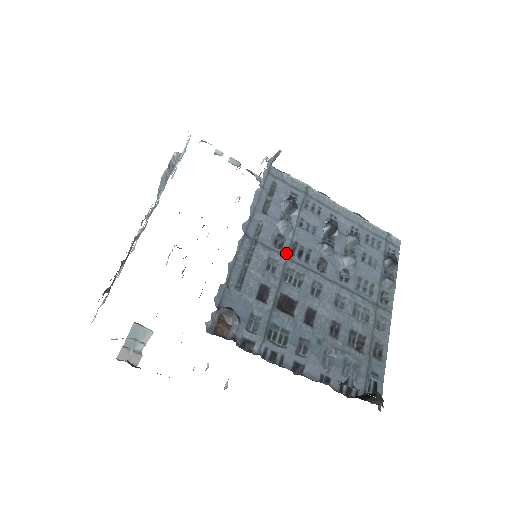
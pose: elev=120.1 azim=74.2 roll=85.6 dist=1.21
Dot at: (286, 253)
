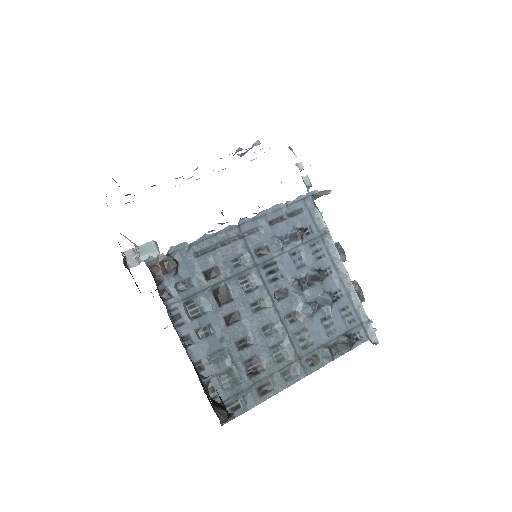
Dot at: (259, 262)
